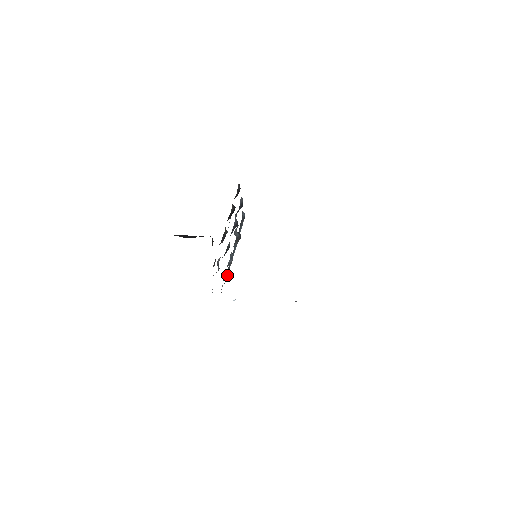
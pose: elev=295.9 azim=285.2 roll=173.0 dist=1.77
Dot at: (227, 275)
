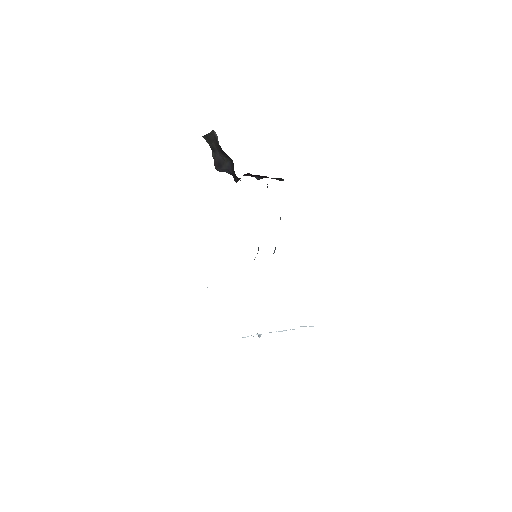
Dot at: occluded
